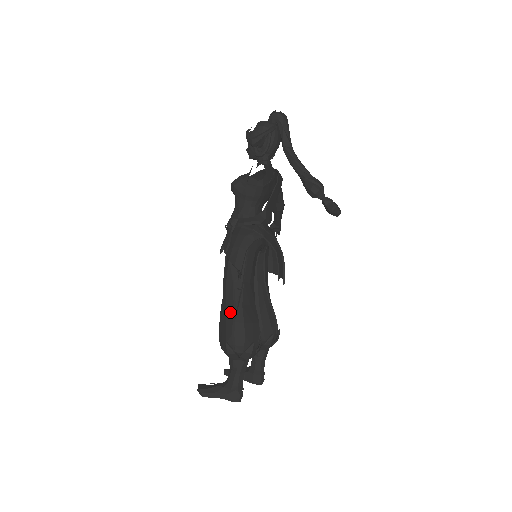
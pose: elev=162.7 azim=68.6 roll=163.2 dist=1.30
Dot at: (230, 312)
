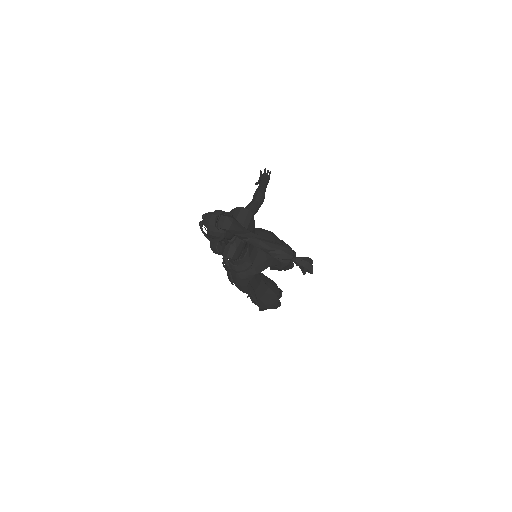
Dot at: occluded
